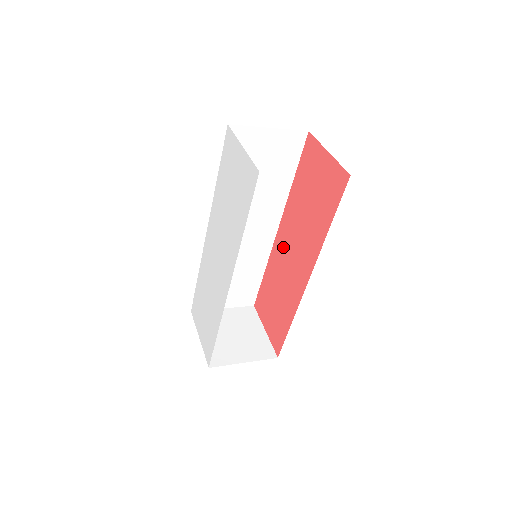
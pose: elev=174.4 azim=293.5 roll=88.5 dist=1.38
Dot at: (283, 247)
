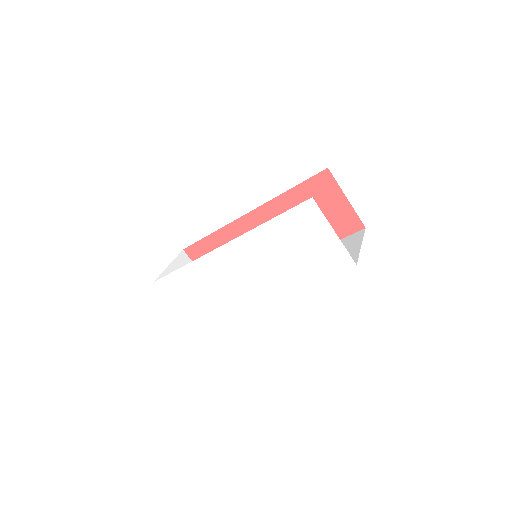
Dot at: occluded
